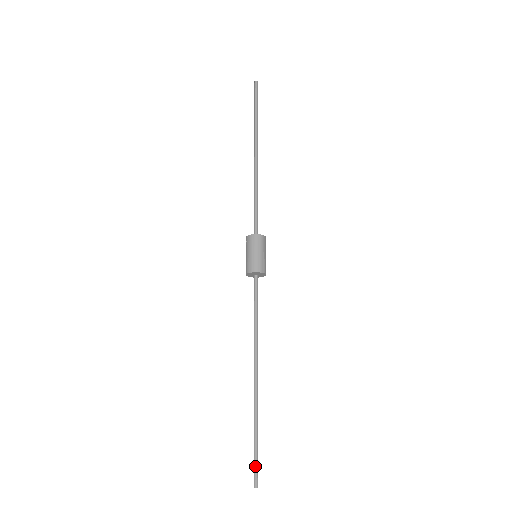
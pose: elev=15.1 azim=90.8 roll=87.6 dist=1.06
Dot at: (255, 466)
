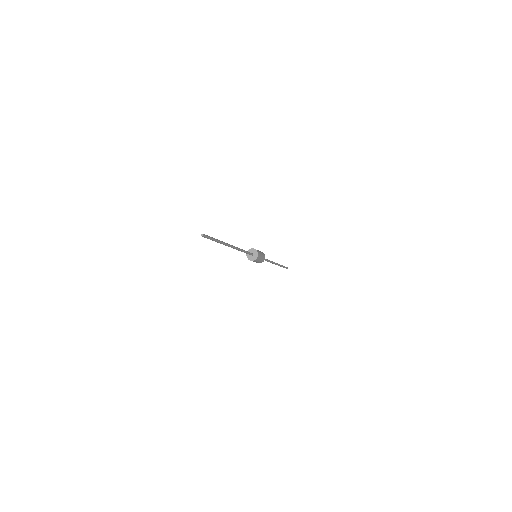
Dot at: (207, 236)
